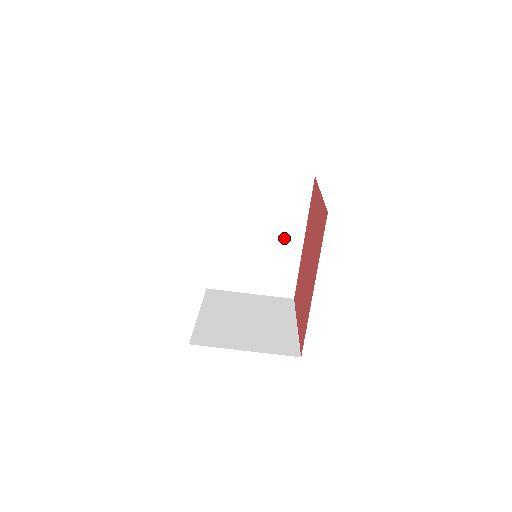
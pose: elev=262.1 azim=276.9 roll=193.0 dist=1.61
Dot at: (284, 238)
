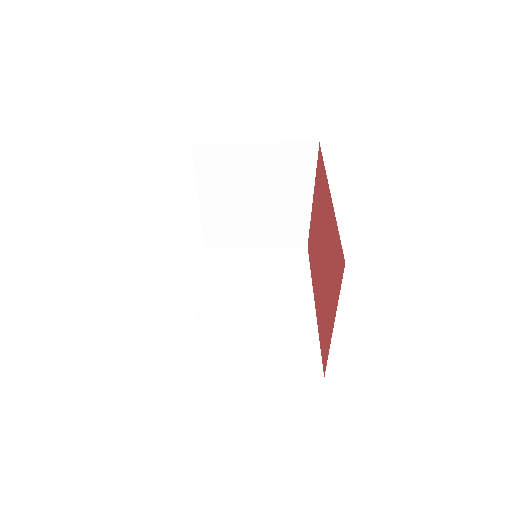
Dot at: (289, 303)
